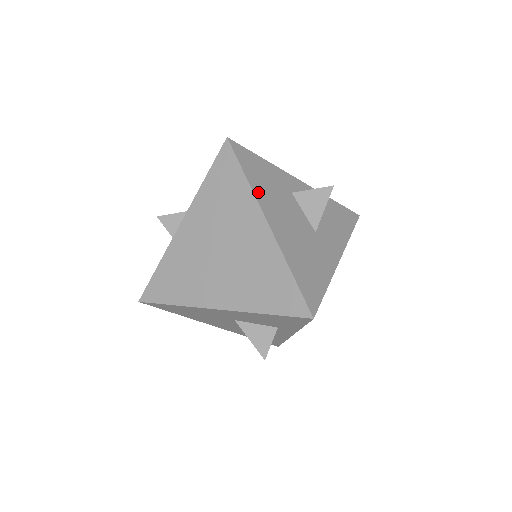
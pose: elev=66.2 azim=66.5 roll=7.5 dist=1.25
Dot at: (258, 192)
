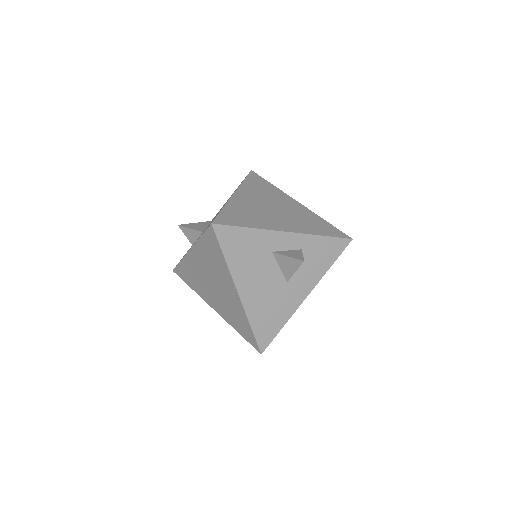
Dot at: (234, 268)
